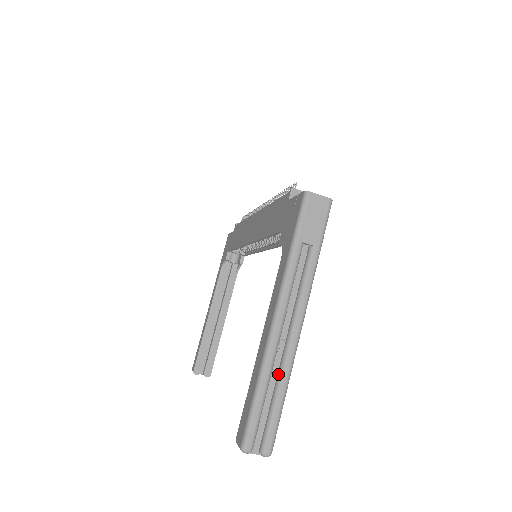
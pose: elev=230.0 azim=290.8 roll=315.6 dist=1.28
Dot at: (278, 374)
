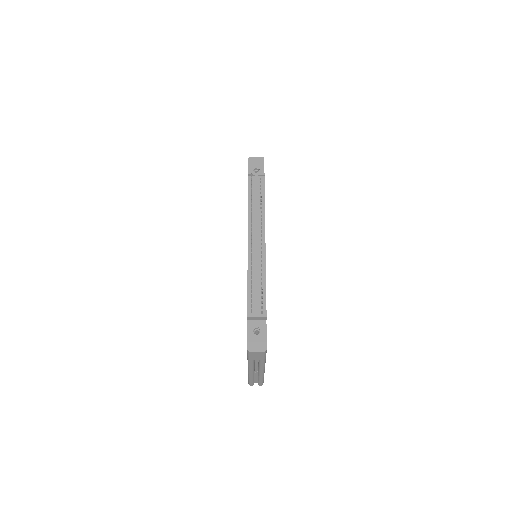
Dot at: (258, 376)
